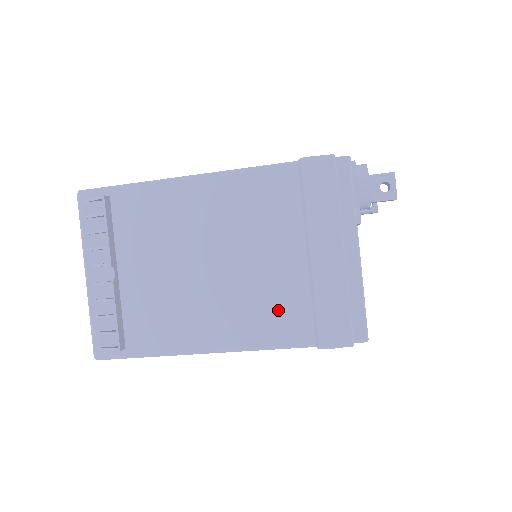
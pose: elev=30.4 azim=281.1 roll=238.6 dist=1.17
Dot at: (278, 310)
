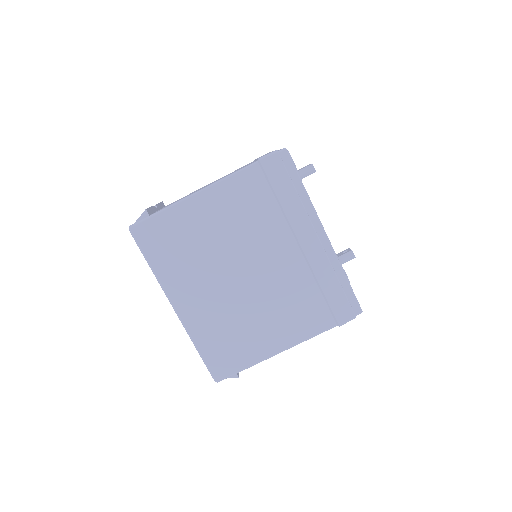
Dot at: occluded
